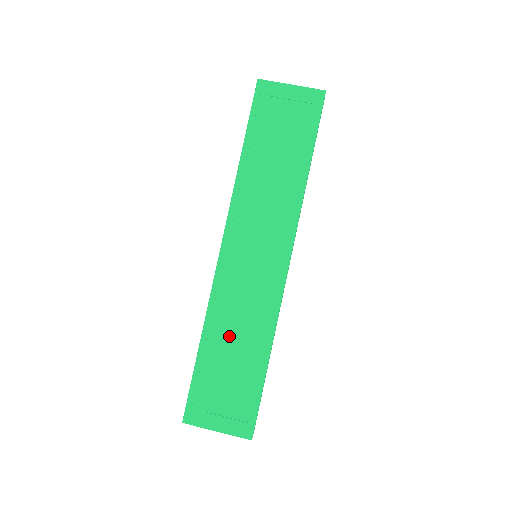
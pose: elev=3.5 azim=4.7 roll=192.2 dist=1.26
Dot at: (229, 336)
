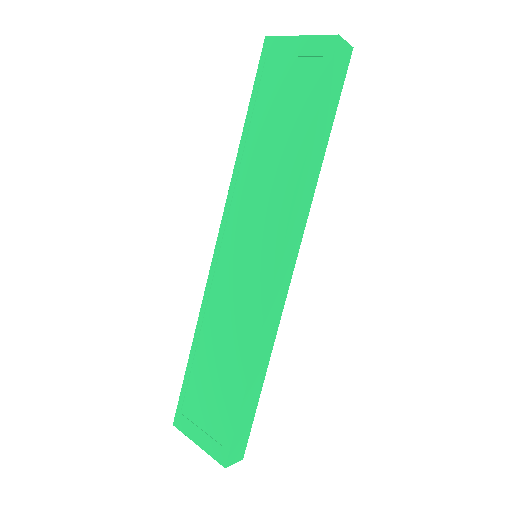
Dot at: (215, 345)
